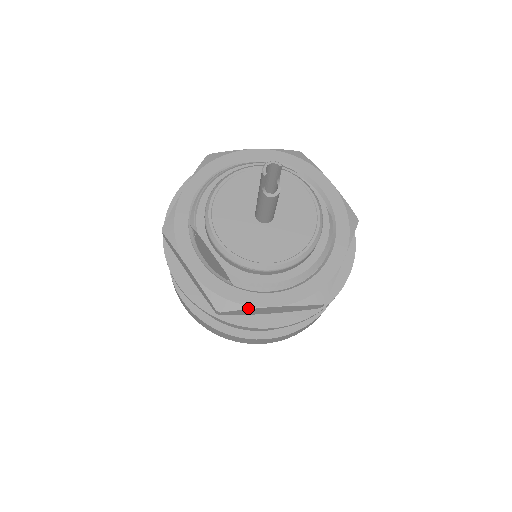
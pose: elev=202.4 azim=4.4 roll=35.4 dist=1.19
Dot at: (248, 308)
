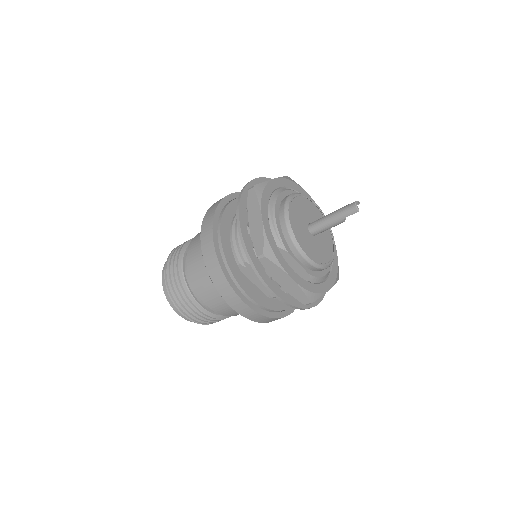
Dot at: occluded
